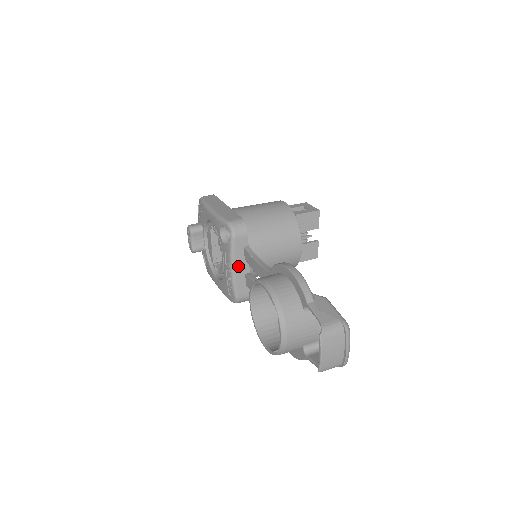
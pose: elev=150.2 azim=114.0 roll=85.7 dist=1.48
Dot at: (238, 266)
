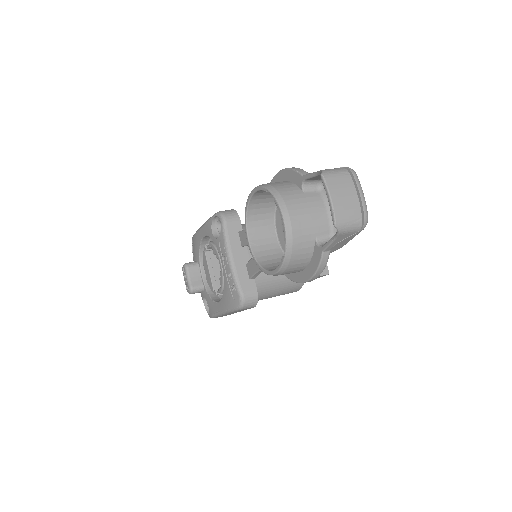
Dot at: (236, 254)
